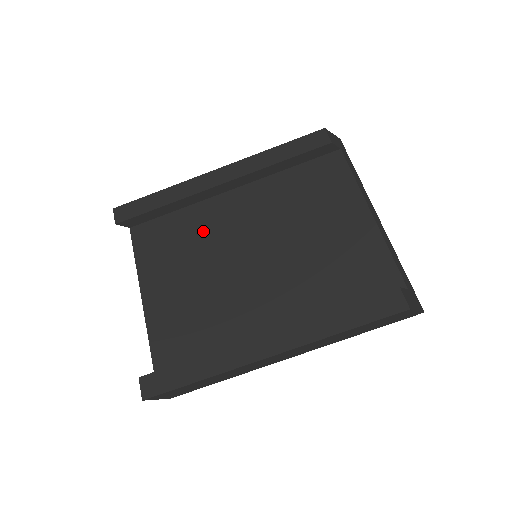
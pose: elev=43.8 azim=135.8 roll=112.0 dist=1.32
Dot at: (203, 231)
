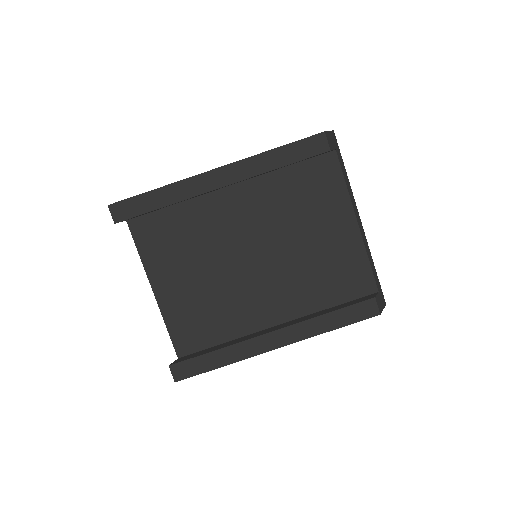
Dot at: (204, 229)
